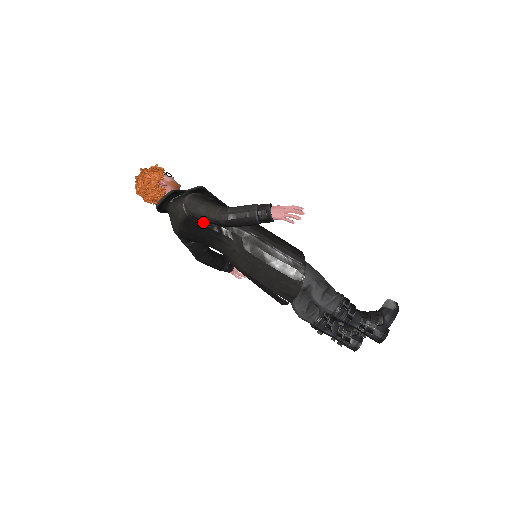
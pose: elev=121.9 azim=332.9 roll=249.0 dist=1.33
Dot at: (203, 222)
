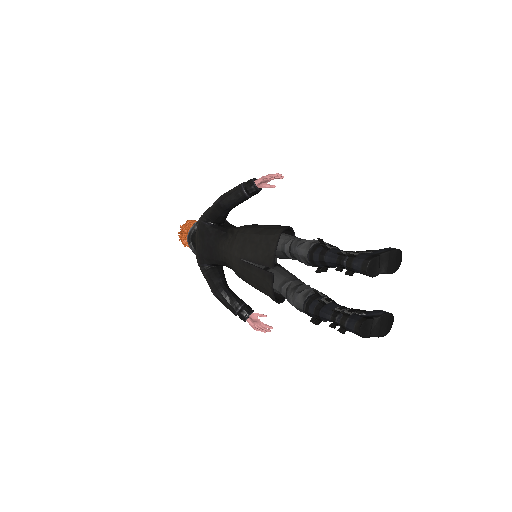
Dot at: (212, 225)
